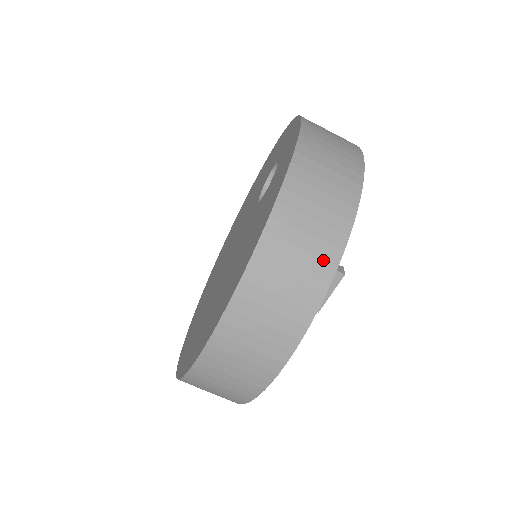
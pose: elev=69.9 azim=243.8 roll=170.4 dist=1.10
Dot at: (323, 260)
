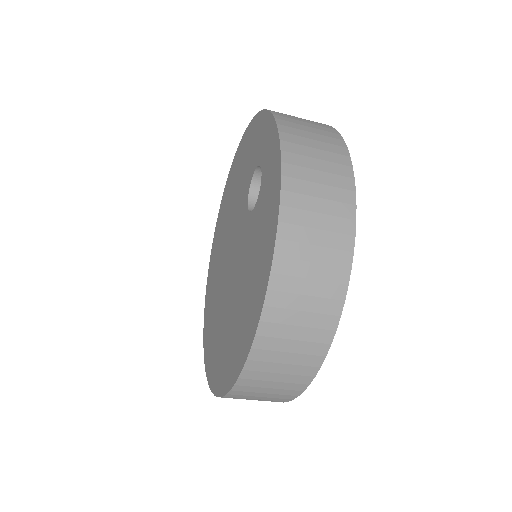
Dot at: (333, 283)
